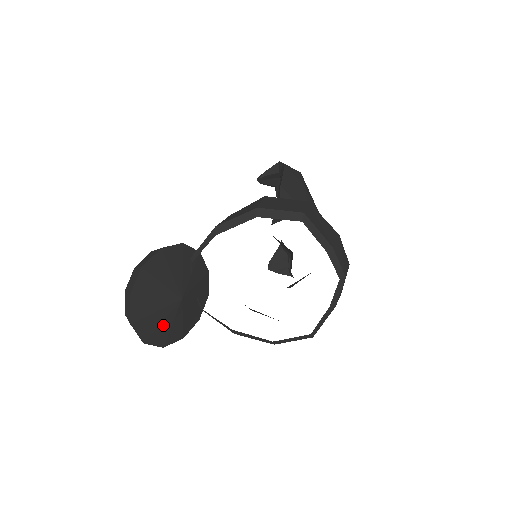
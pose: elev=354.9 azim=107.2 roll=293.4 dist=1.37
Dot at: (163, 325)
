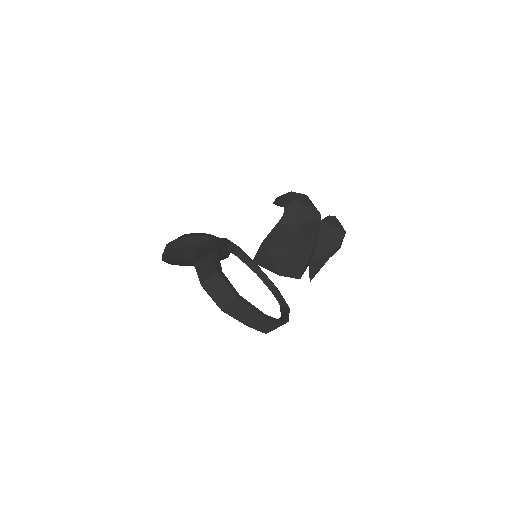
Dot at: occluded
